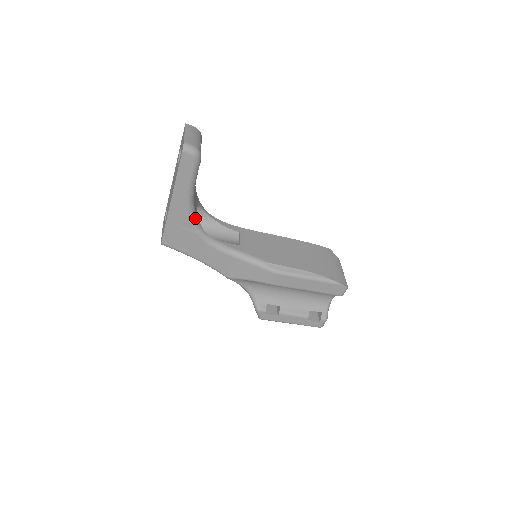
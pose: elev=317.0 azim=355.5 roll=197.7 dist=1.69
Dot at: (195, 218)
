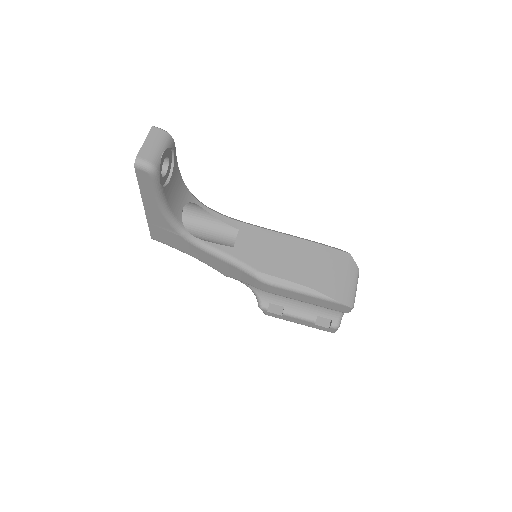
Dot at: (175, 222)
